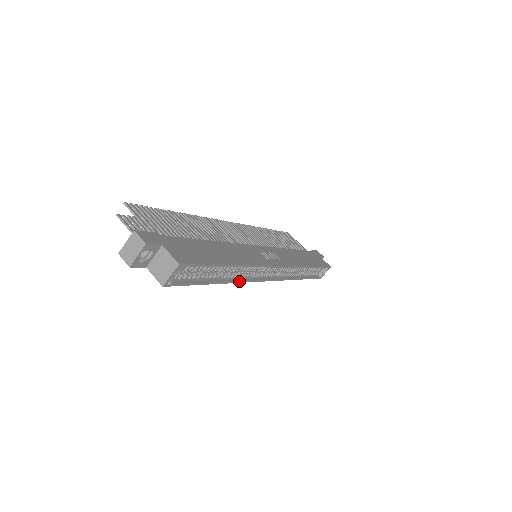
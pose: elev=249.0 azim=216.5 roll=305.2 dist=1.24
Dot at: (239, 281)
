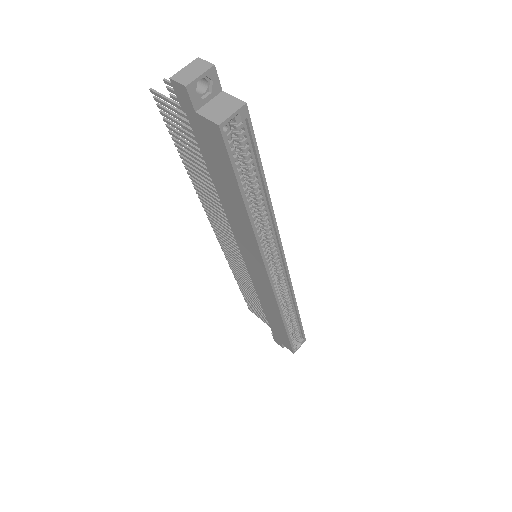
Dot at: (258, 238)
